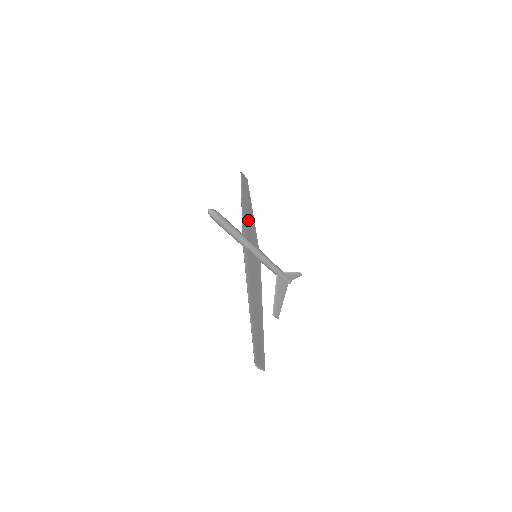
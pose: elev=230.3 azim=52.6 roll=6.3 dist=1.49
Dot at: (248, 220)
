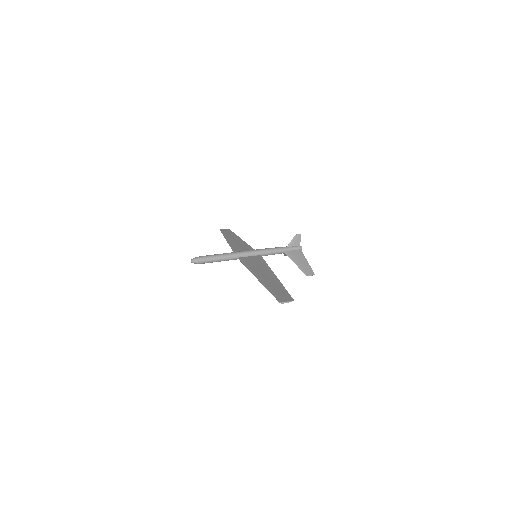
Dot at: (238, 245)
